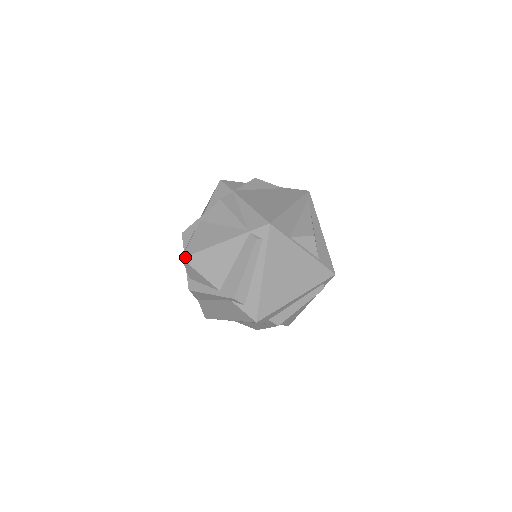
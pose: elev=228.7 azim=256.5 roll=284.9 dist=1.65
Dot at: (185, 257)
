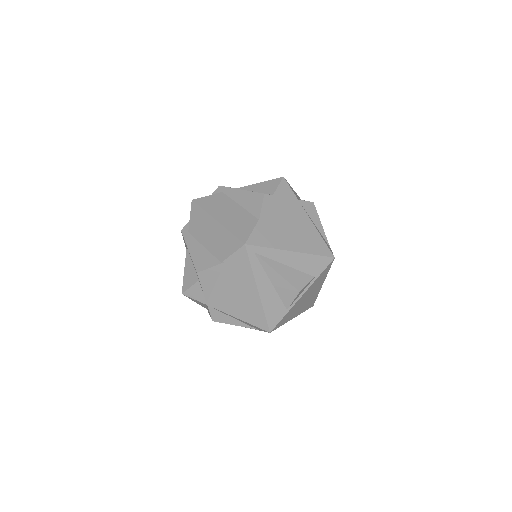
Dot at: occluded
